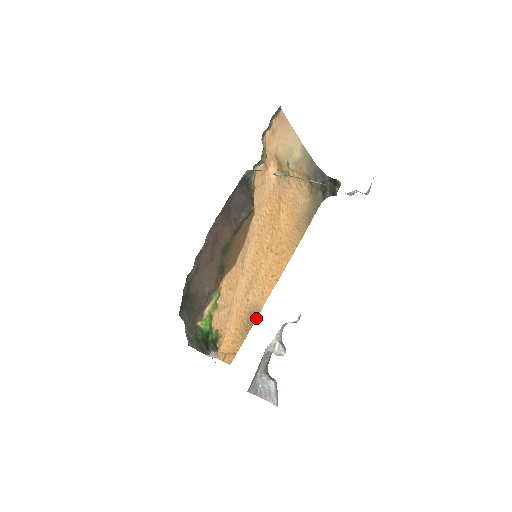
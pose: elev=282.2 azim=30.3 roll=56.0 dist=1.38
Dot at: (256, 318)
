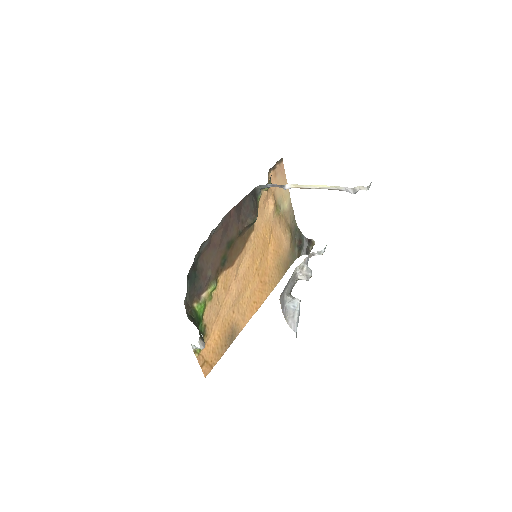
Dot at: (235, 338)
